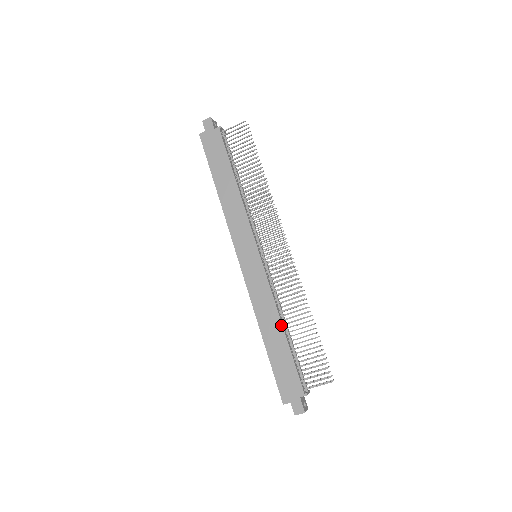
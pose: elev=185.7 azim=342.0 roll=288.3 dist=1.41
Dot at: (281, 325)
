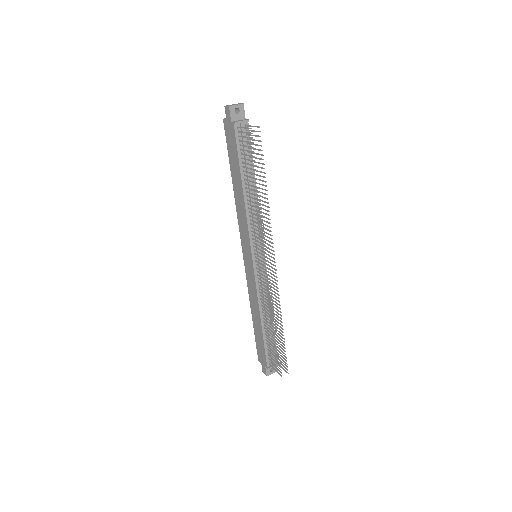
Dot at: (260, 319)
